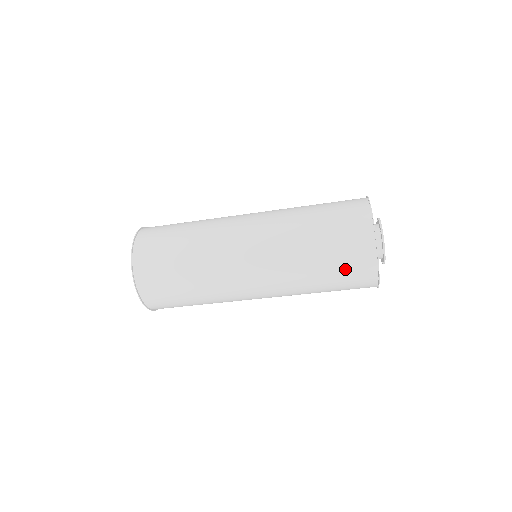
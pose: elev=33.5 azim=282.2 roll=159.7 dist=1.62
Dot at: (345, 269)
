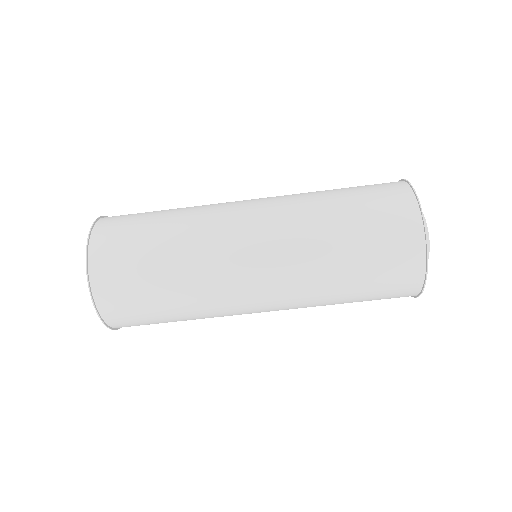
Dot at: (383, 276)
